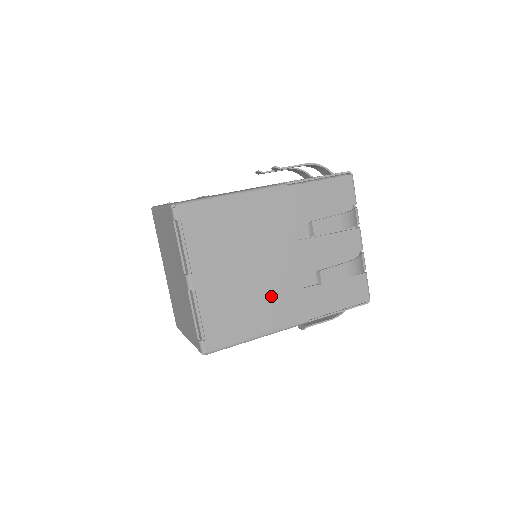
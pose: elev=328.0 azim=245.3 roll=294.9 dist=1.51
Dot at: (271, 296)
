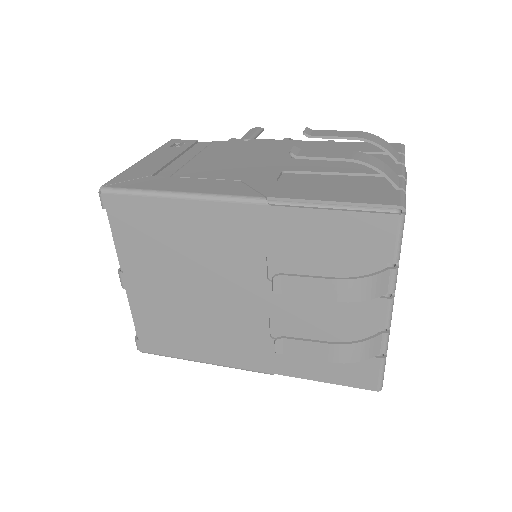
Dot at: (223, 330)
